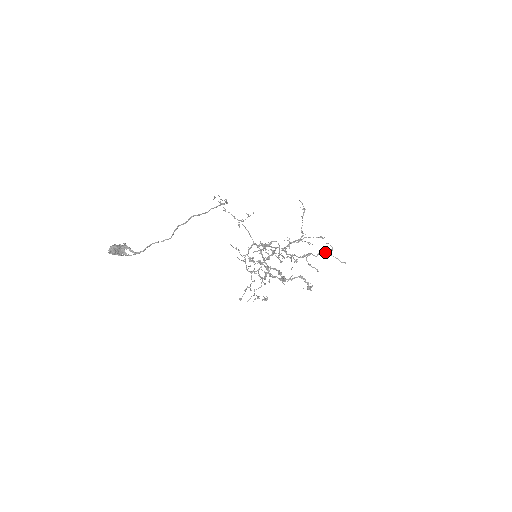
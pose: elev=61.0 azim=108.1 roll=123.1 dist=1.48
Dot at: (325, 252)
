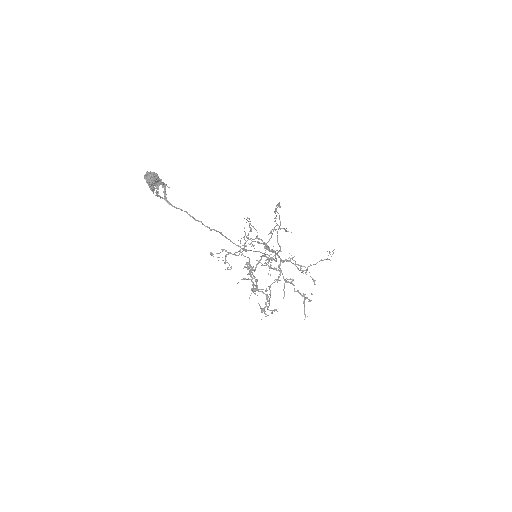
Dot at: (303, 296)
